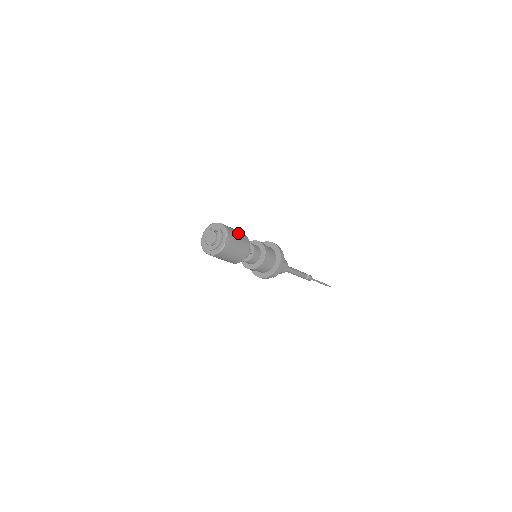
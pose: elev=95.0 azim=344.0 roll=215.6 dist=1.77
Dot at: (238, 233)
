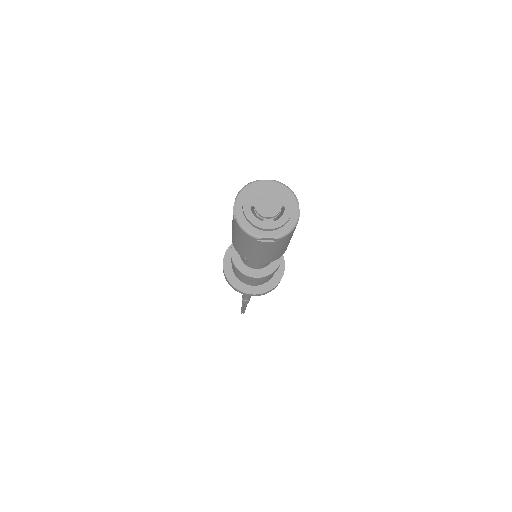
Dot at: occluded
